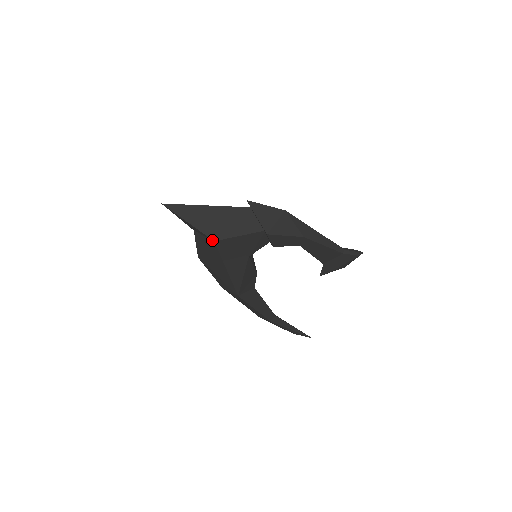
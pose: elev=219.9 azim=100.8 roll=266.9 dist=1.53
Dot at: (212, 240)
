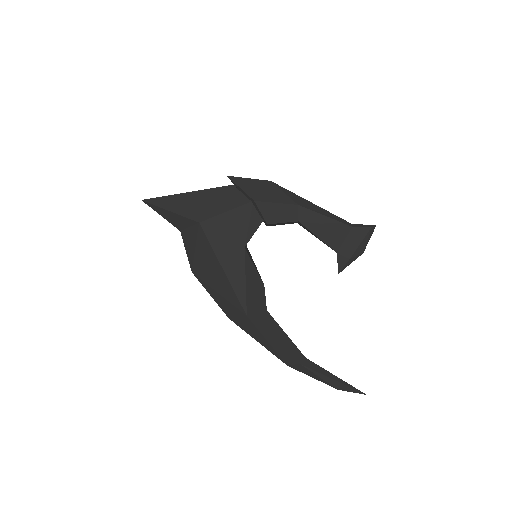
Dot at: (197, 223)
